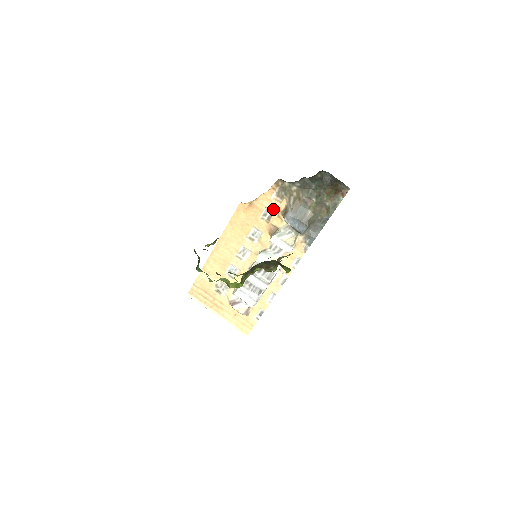
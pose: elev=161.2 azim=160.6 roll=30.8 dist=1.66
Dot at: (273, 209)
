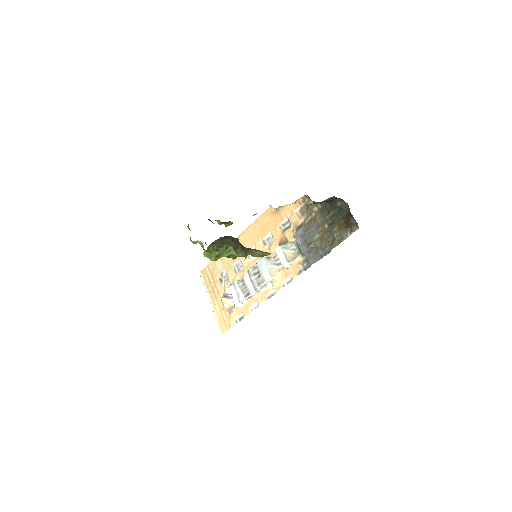
Dot at: (291, 222)
